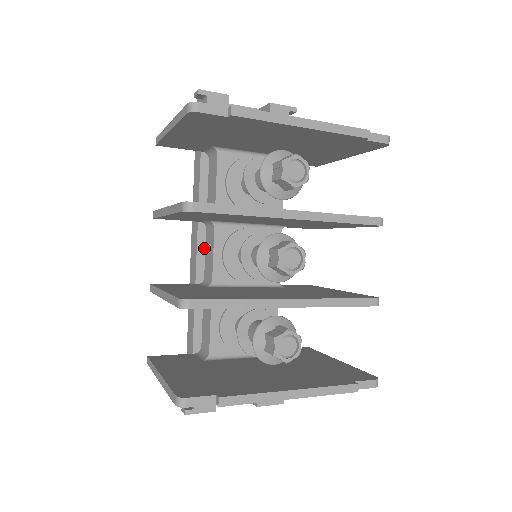
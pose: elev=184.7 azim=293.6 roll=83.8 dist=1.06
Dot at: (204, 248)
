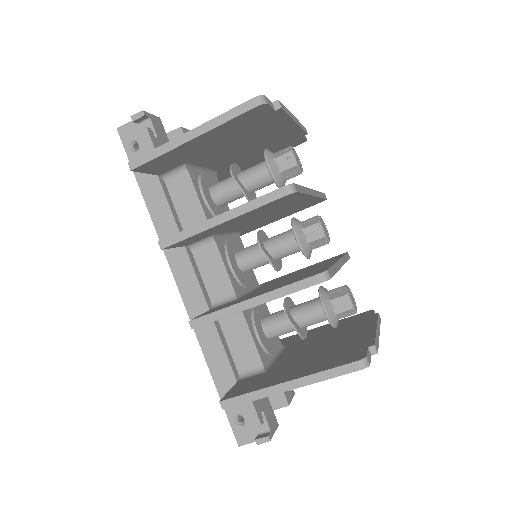
Dot at: (198, 272)
